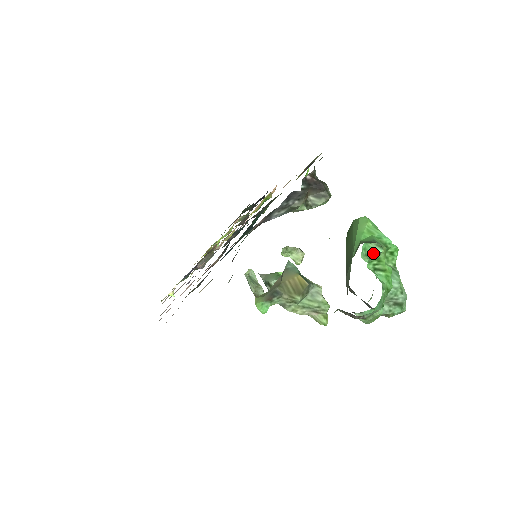
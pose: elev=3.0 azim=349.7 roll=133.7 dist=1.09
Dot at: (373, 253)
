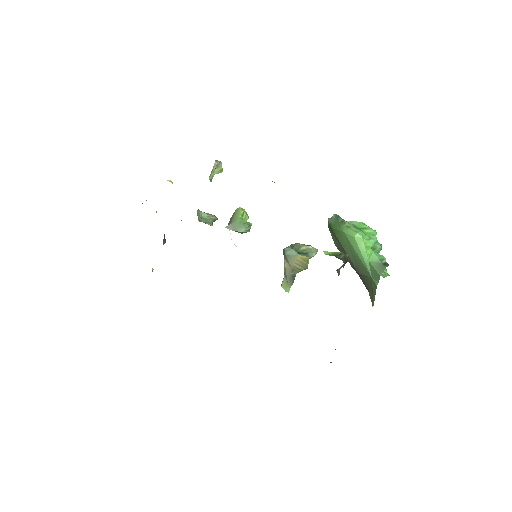
Dot at: occluded
